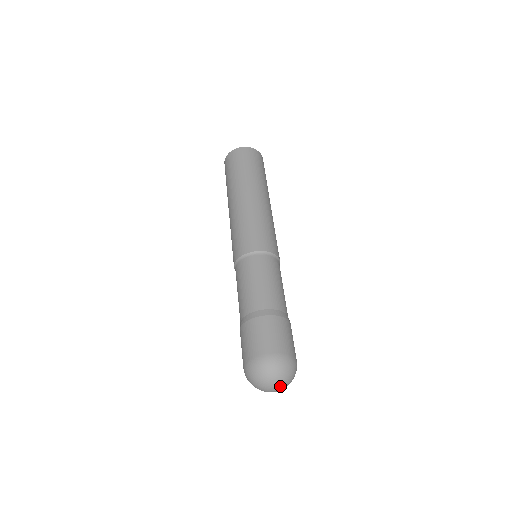
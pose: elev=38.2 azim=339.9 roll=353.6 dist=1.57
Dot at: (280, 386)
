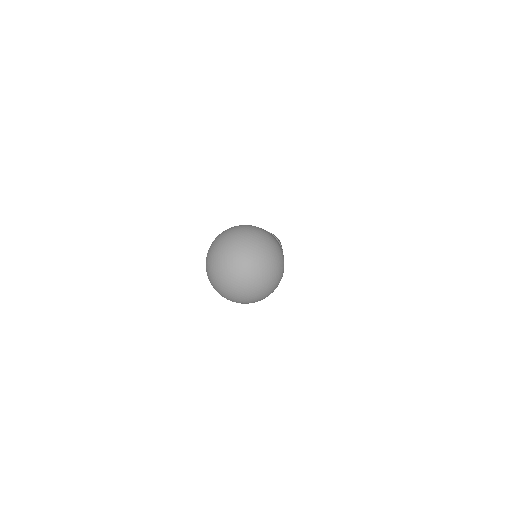
Dot at: (253, 259)
